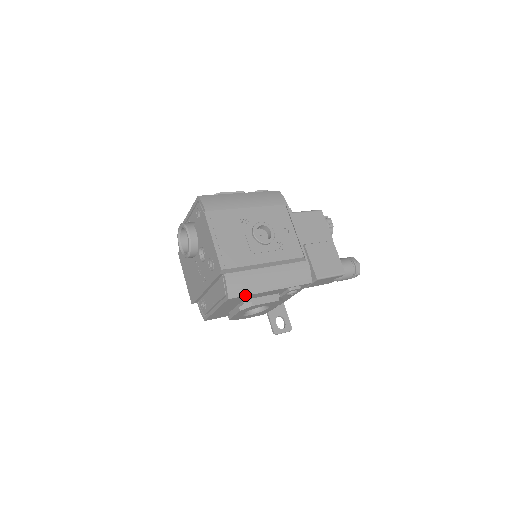
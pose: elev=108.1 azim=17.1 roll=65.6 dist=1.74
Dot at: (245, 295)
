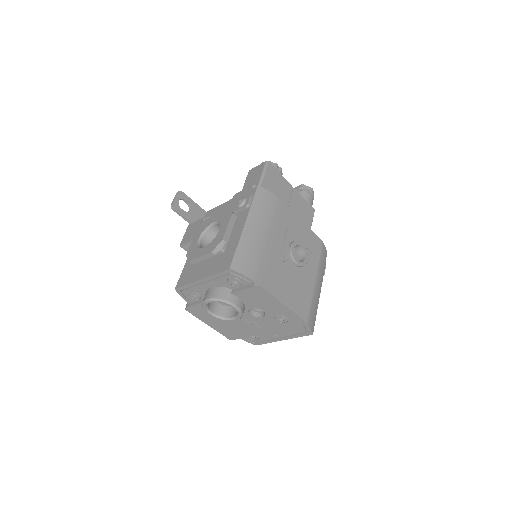
Dot at: occluded
